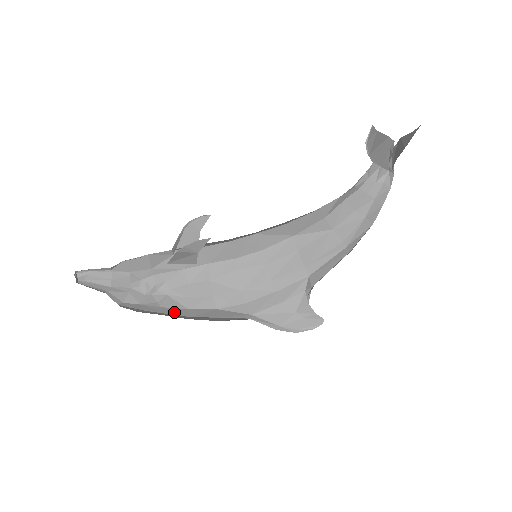
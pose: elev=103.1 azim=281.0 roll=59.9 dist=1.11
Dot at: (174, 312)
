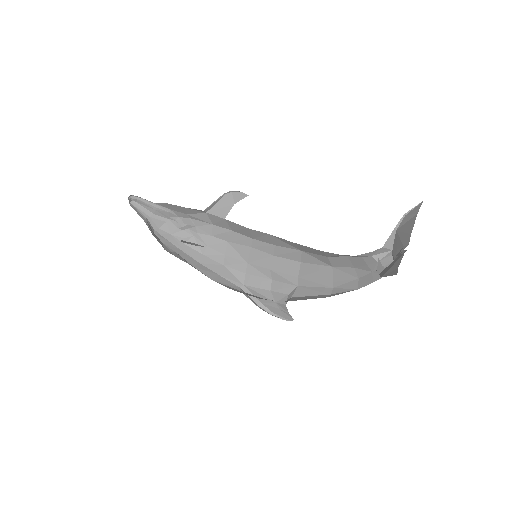
Dot at: (190, 253)
